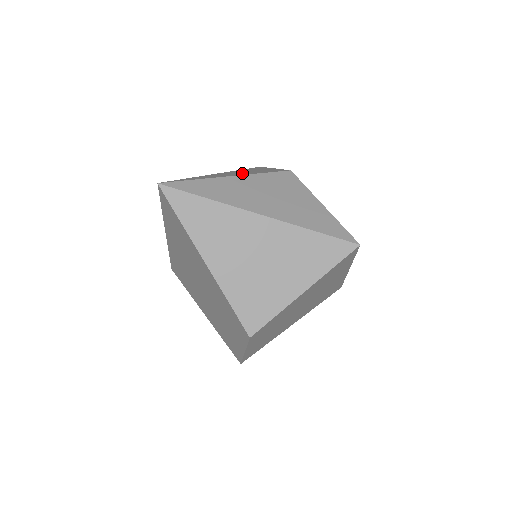
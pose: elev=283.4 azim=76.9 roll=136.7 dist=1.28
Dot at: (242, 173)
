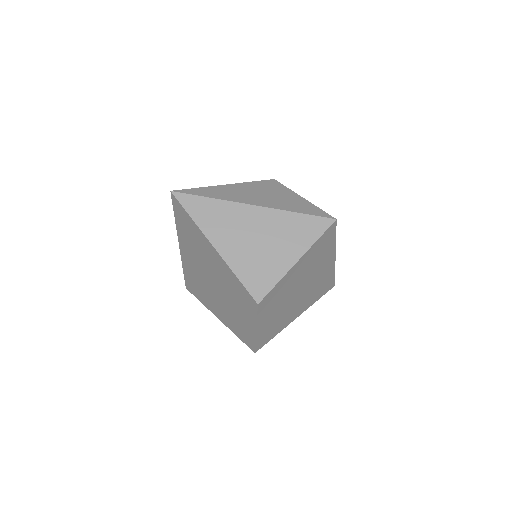
Dot at: occluded
